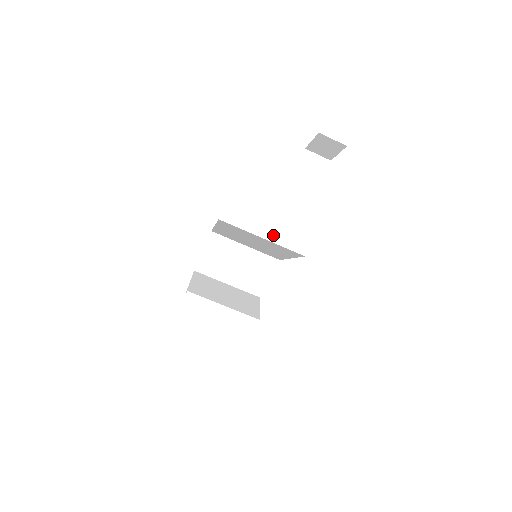
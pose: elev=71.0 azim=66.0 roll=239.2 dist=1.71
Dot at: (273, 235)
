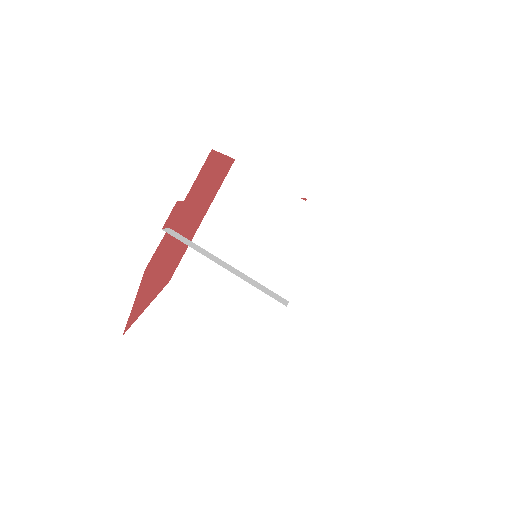
Dot at: occluded
